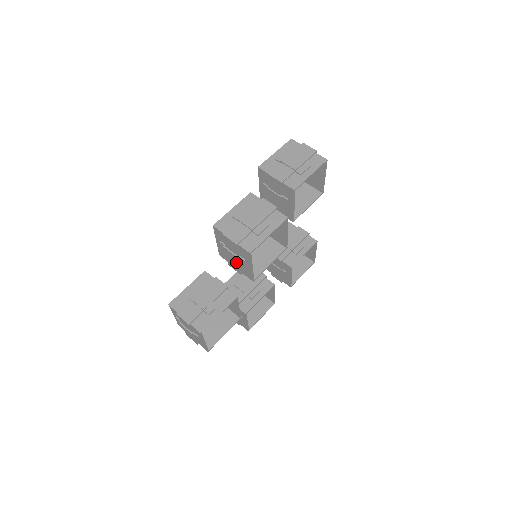
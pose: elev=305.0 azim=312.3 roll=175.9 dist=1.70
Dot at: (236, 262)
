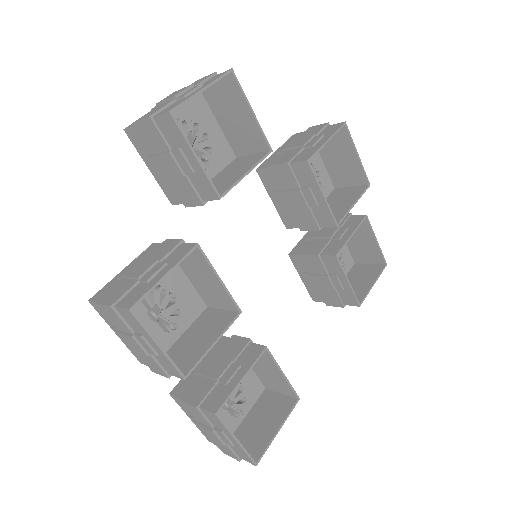
Dot at: (302, 143)
